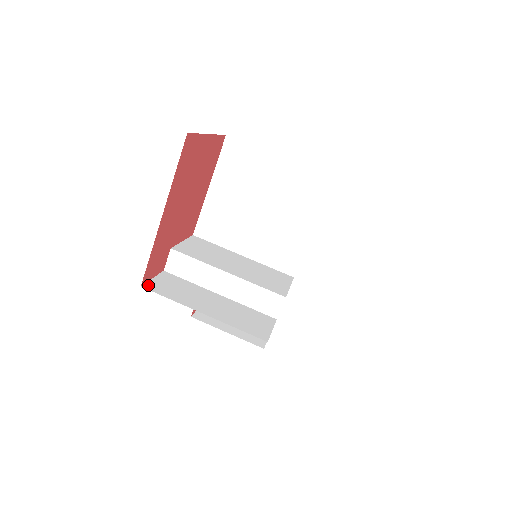
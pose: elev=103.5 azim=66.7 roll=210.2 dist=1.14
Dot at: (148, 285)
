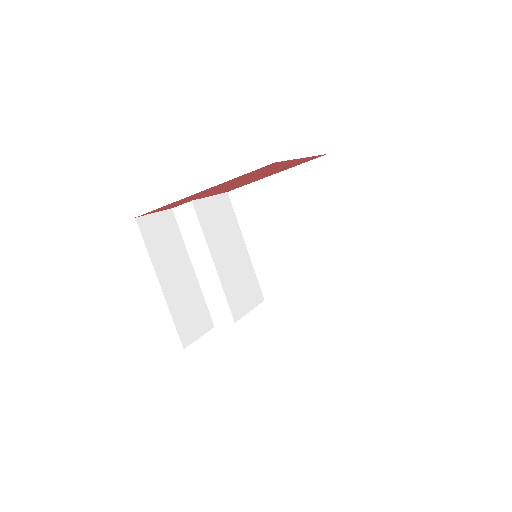
Dot at: (143, 220)
